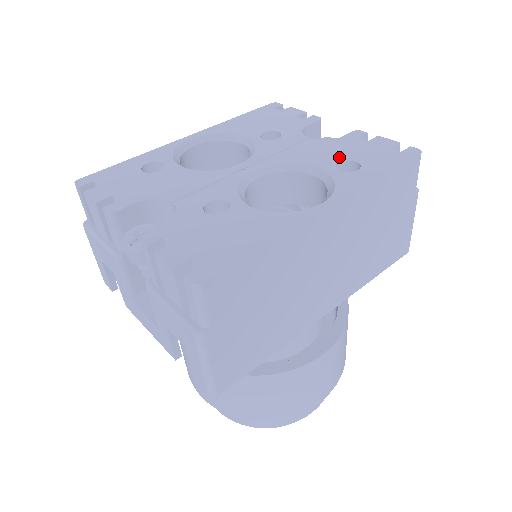
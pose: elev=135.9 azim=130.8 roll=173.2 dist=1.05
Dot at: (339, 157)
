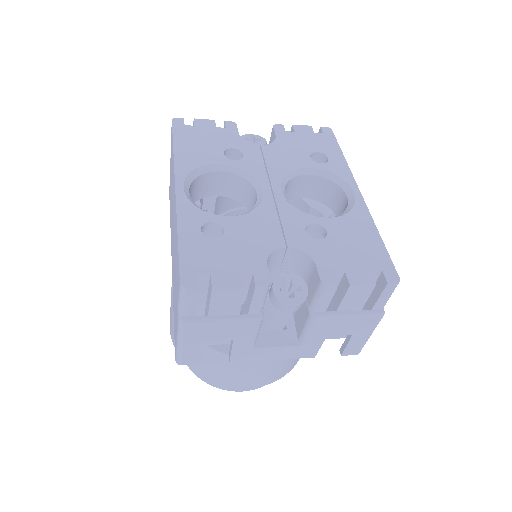
Dot at: (304, 153)
